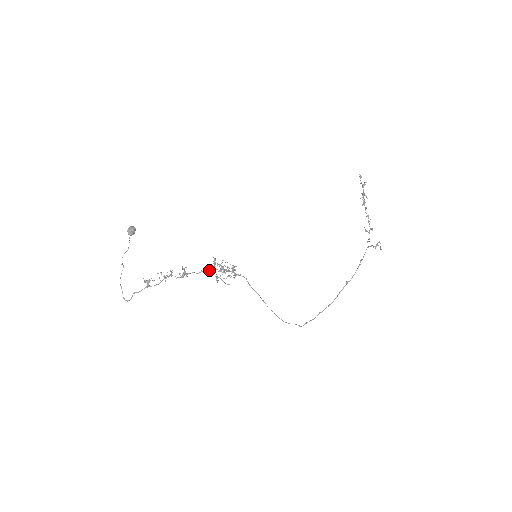
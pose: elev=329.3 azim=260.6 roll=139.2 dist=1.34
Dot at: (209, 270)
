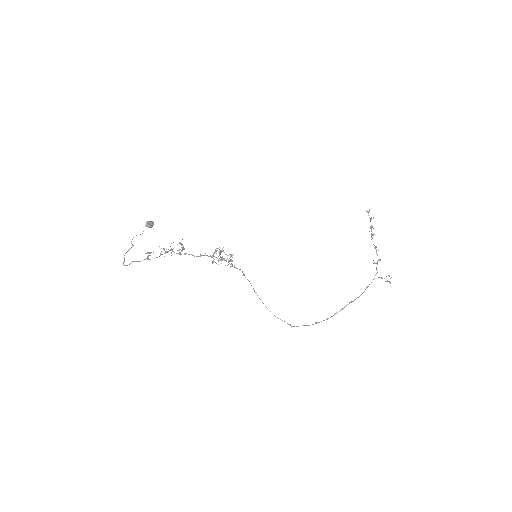
Dot at: occluded
